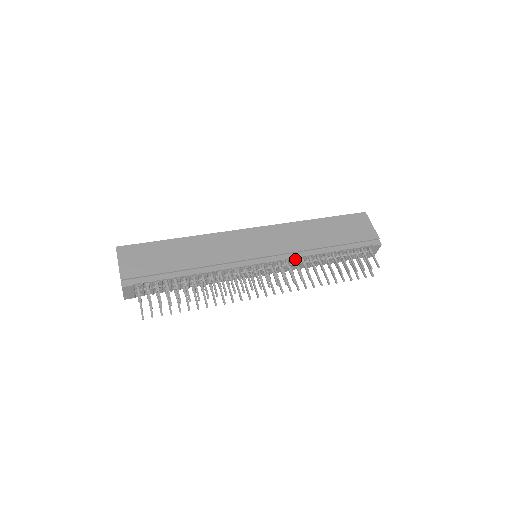
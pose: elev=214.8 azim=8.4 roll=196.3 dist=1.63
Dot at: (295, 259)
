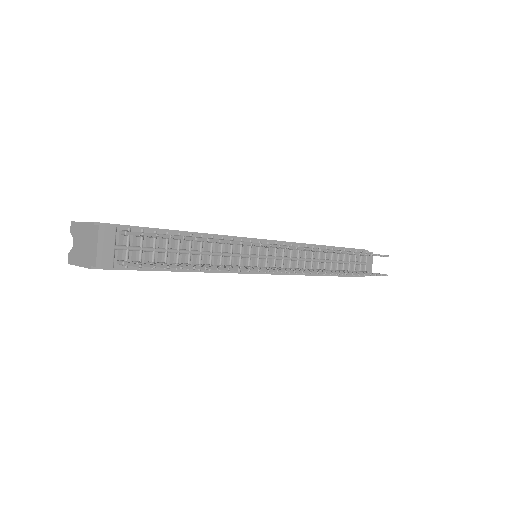
Dot at: (302, 250)
